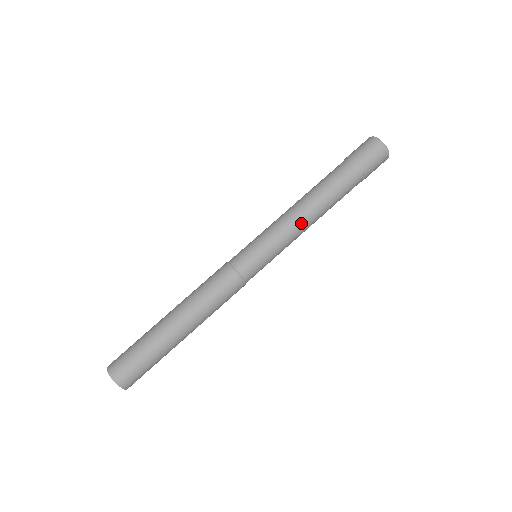
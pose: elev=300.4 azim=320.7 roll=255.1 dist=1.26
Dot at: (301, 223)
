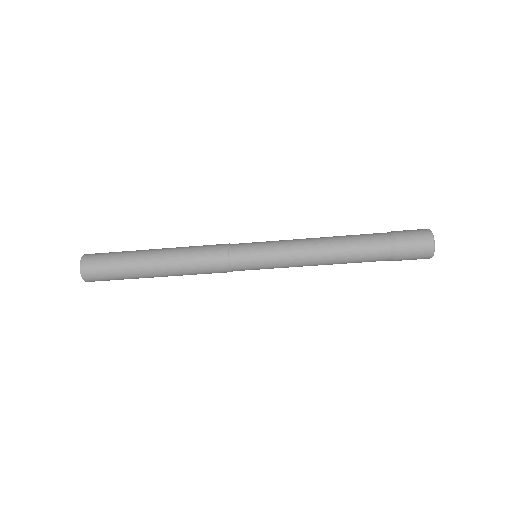
Dot at: (310, 261)
